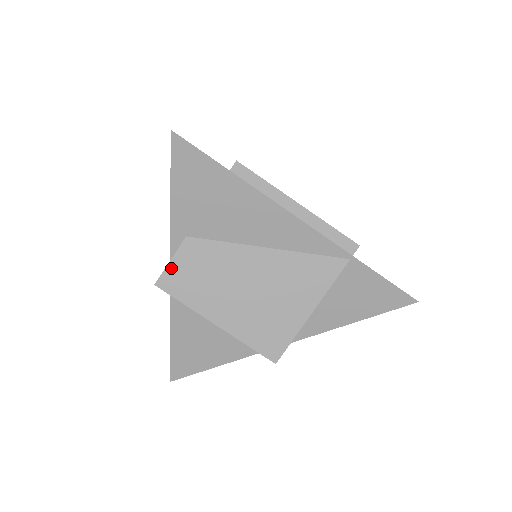
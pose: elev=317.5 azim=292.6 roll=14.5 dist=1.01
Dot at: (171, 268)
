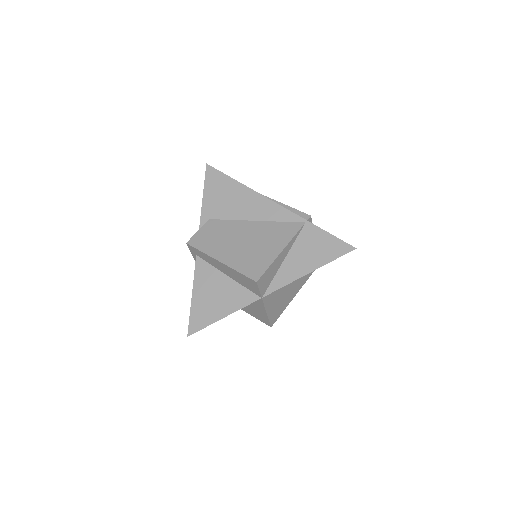
Dot at: (198, 234)
